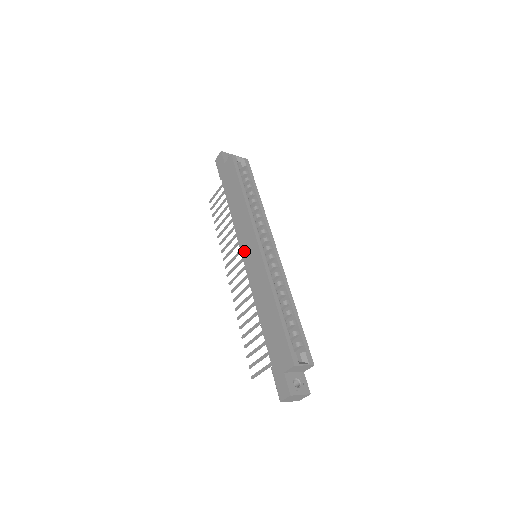
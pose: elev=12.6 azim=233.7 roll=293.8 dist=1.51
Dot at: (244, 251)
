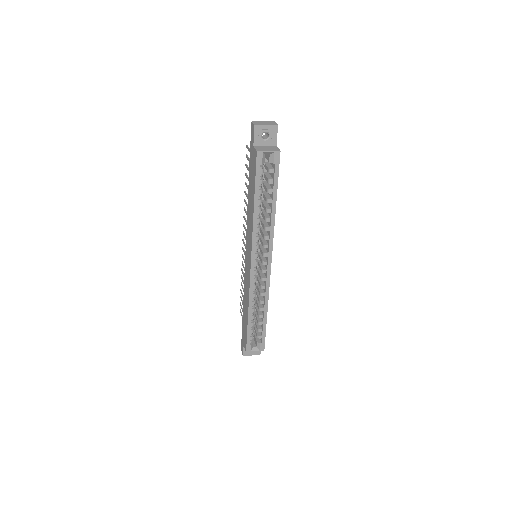
Dot at: (246, 249)
